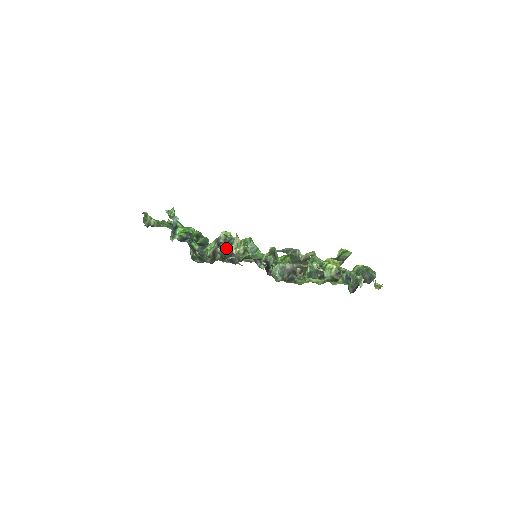
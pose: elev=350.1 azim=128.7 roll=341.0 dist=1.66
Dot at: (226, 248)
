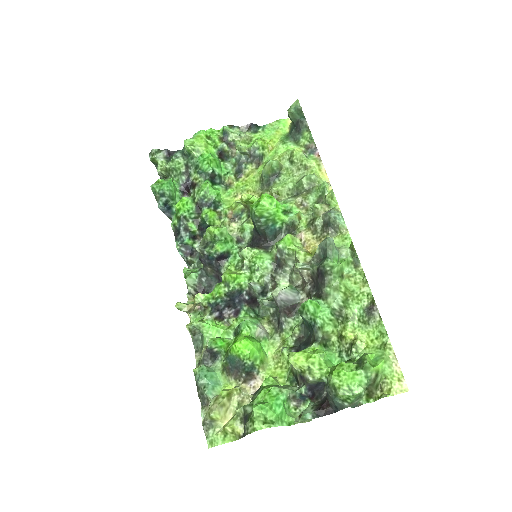
Dot at: (208, 265)
